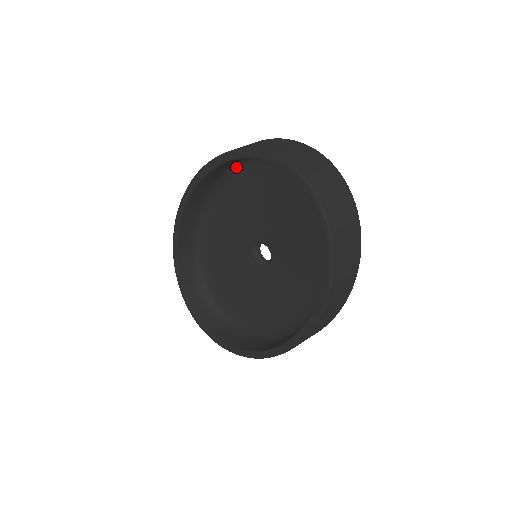
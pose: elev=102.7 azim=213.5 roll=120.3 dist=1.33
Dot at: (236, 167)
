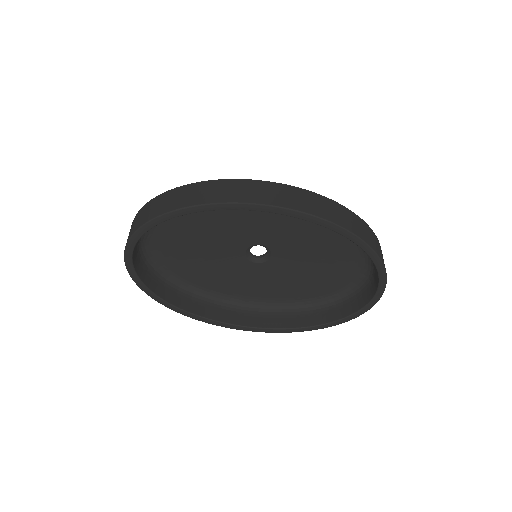
Dot at: occluded
